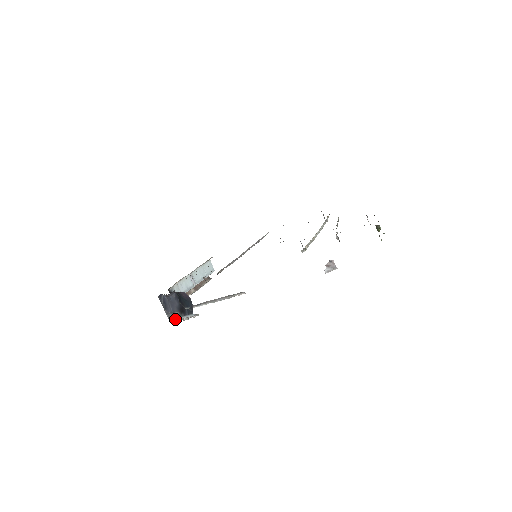
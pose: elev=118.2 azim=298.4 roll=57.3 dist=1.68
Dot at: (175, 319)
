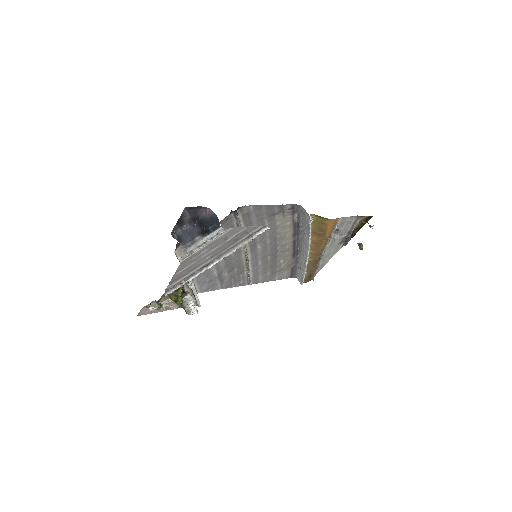
Dot at: (195, 245)
